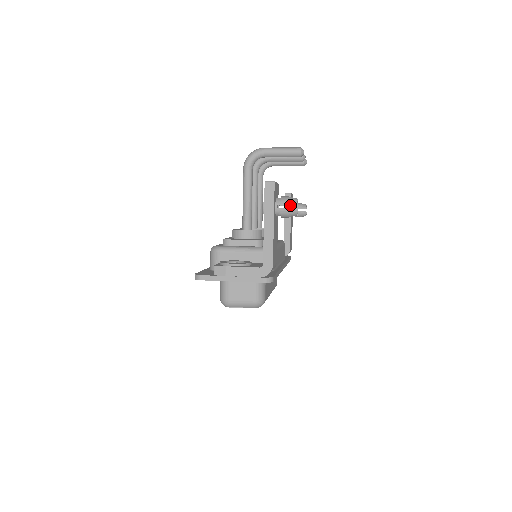
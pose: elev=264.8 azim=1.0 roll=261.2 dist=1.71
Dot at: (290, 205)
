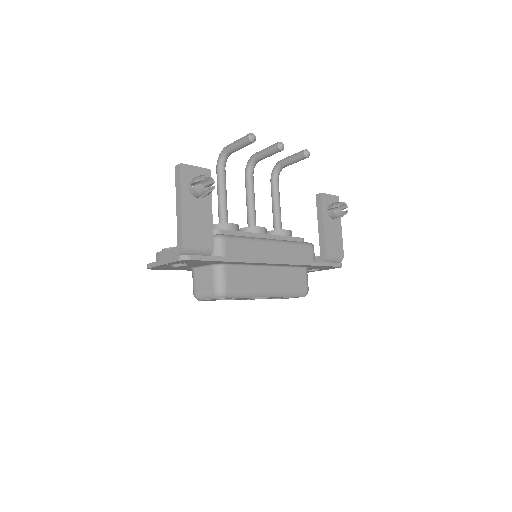
Dot at: (209, 184)
